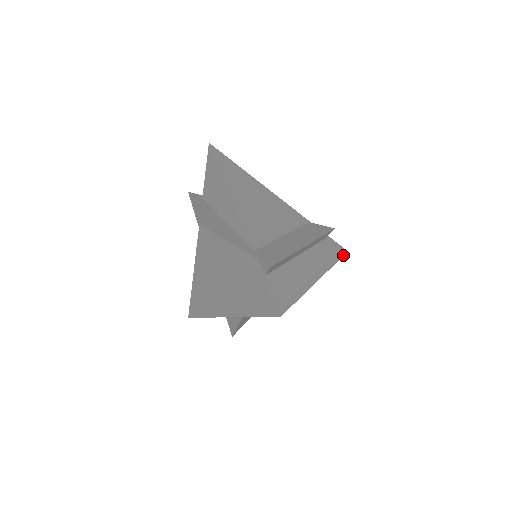
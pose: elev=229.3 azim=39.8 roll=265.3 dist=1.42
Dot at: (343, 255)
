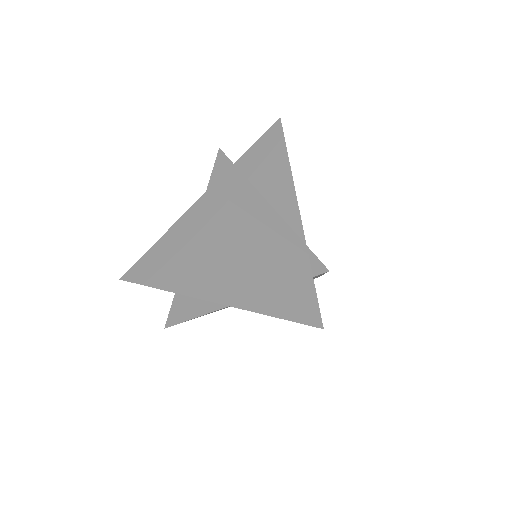
Dot at: occluded
